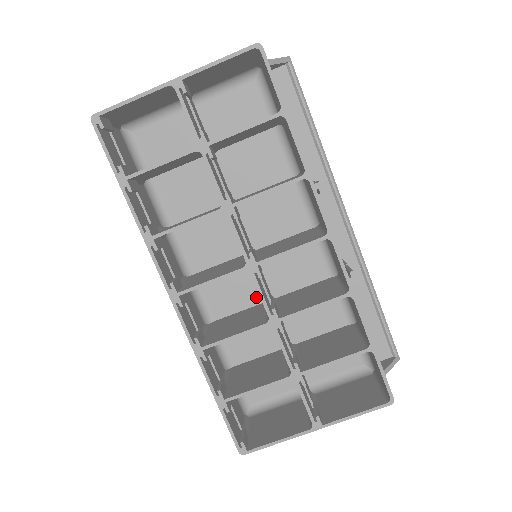
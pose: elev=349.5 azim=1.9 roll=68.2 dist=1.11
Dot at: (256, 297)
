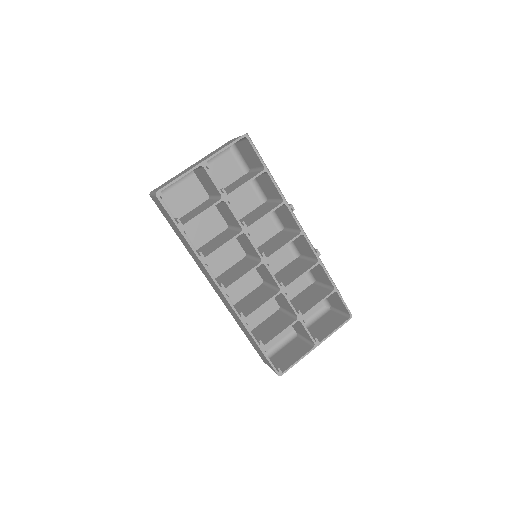
Dot at: (255, 283)
